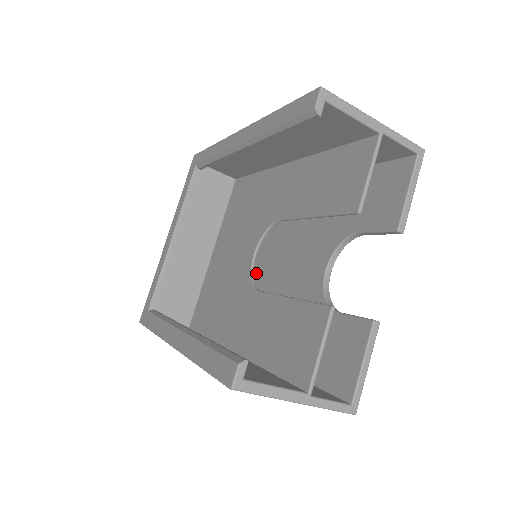
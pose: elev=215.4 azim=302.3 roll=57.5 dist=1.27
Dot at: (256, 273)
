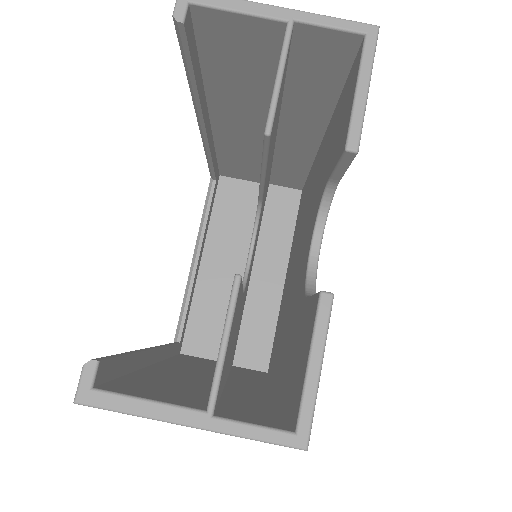
Dot at: (287, 284)
